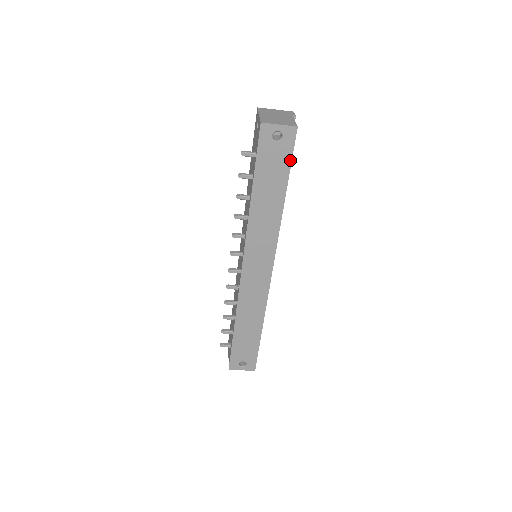
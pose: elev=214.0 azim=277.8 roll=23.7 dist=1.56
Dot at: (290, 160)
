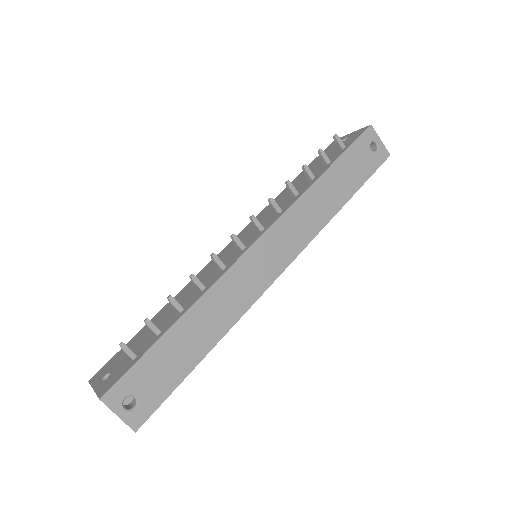
Dot at: (370, 174)
